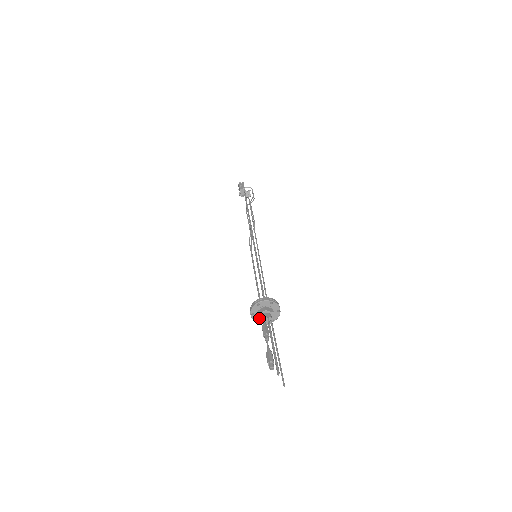
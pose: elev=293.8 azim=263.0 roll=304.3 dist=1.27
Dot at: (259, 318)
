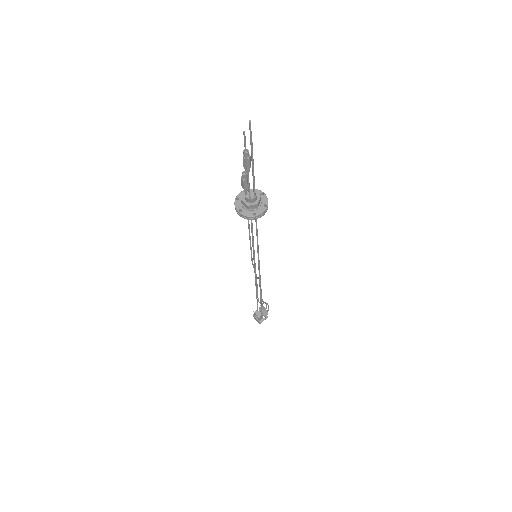
Dot at: (245, 203)
